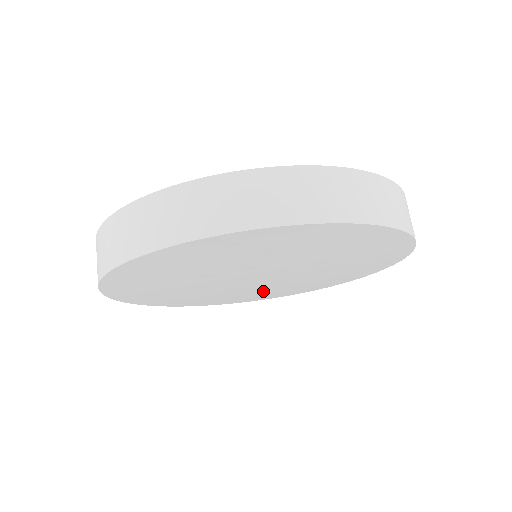
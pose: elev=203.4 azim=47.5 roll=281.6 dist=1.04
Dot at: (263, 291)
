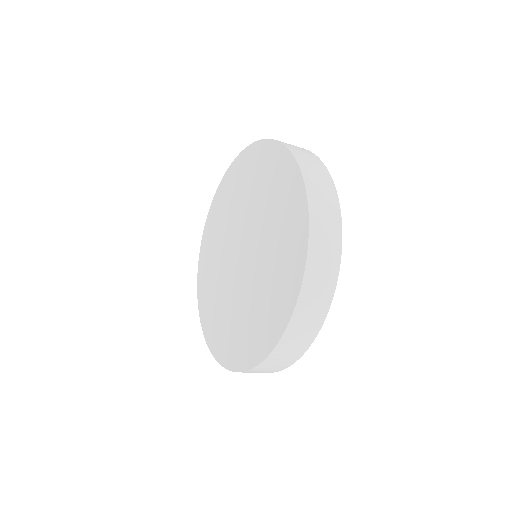
Dot at: occluded
